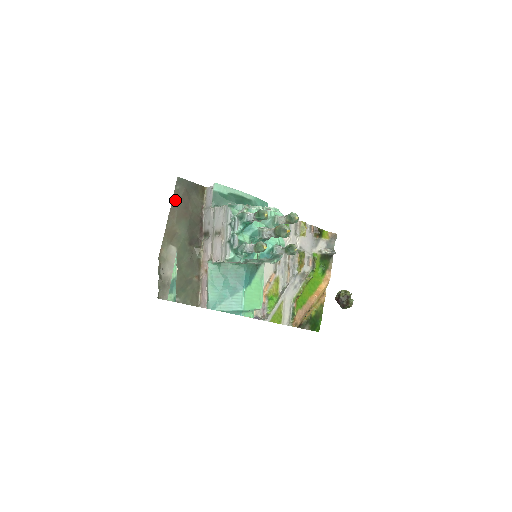
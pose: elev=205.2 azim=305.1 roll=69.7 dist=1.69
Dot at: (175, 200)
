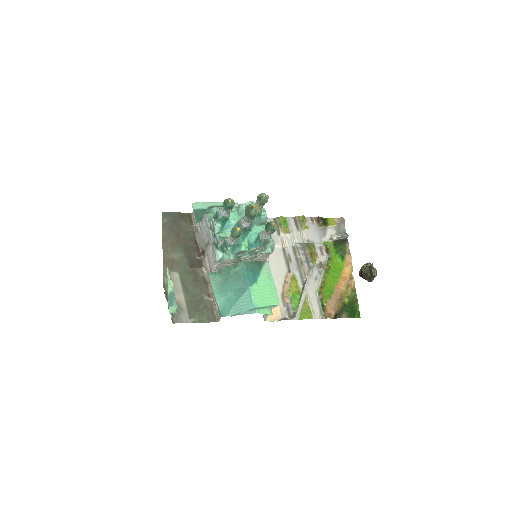
Dot at: (165, 232)
